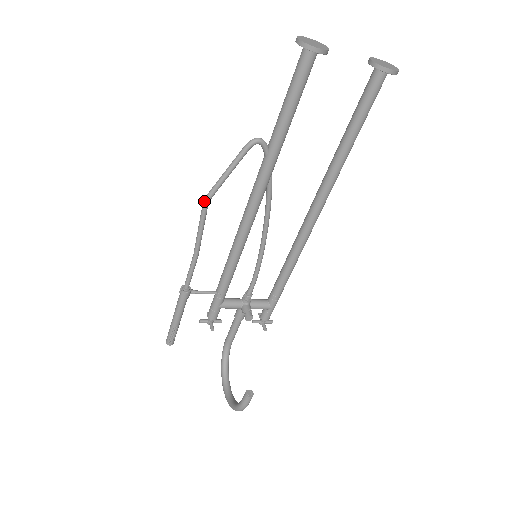
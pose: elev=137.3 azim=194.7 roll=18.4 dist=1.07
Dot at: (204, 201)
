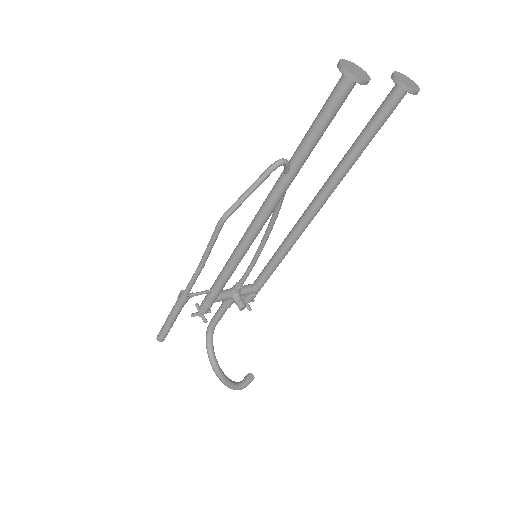
Dot at: (220, 221)
